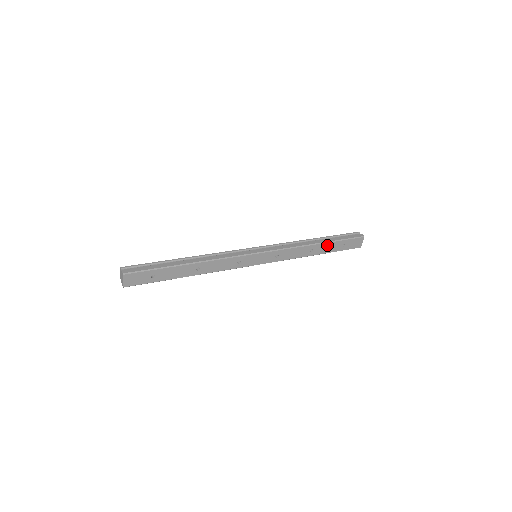
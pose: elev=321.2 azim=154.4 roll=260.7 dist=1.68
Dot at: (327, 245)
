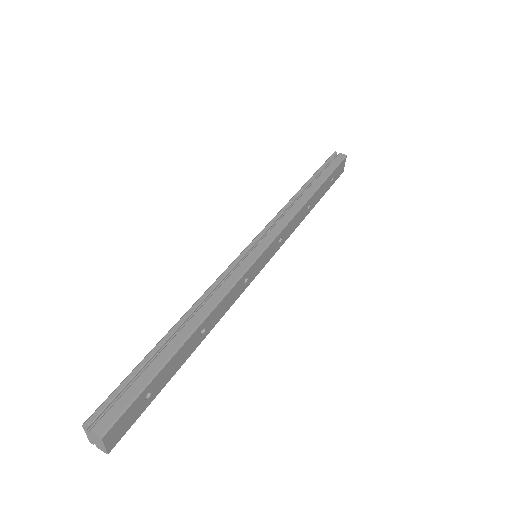
Dot at: (320, 189)
